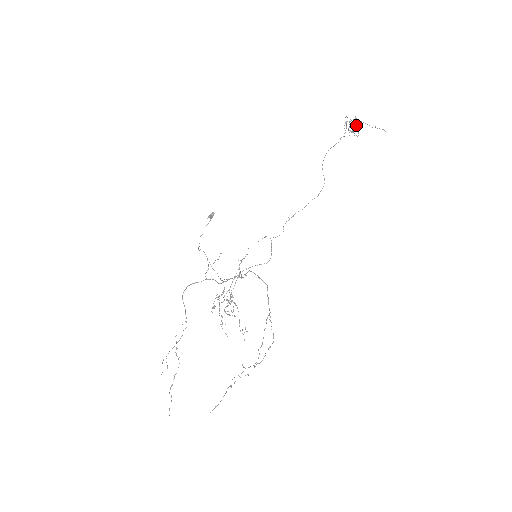
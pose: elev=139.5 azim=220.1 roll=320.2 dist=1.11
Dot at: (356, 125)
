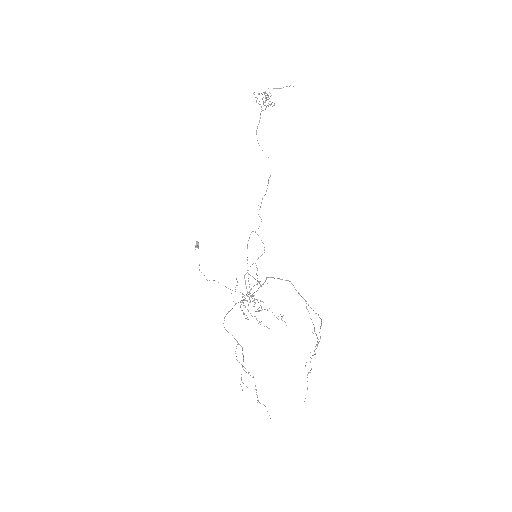
Dot at: occluded
